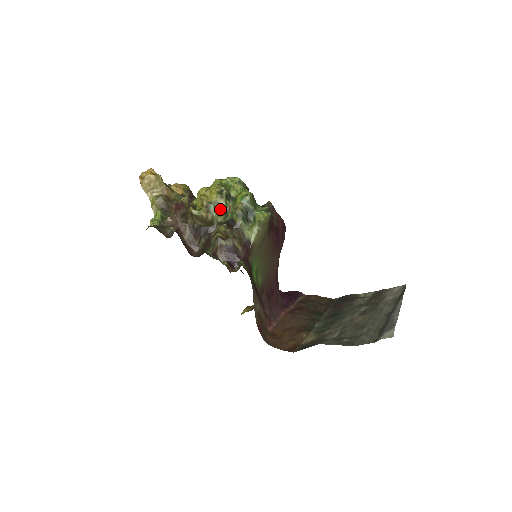
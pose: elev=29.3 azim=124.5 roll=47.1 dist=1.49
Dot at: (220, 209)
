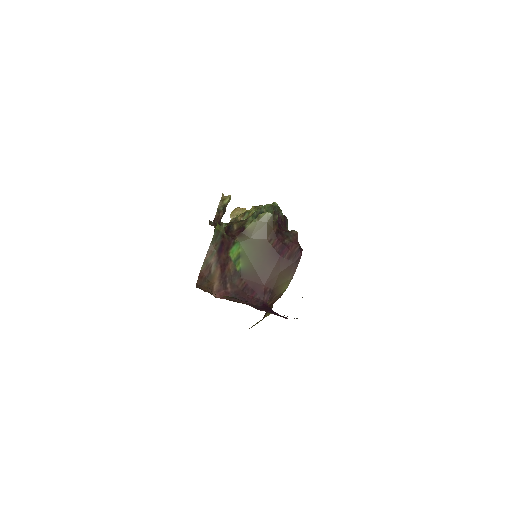
Dot at: (250, 215)
